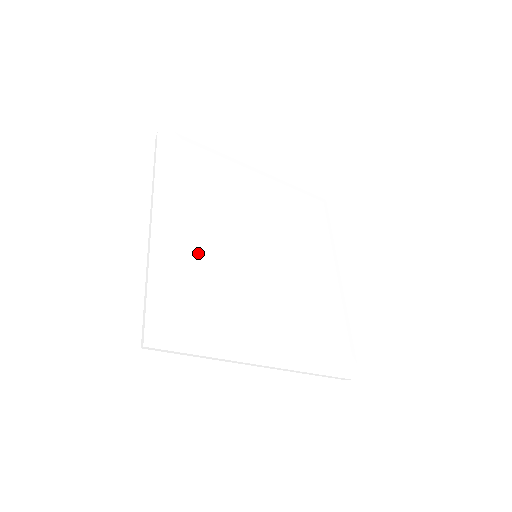
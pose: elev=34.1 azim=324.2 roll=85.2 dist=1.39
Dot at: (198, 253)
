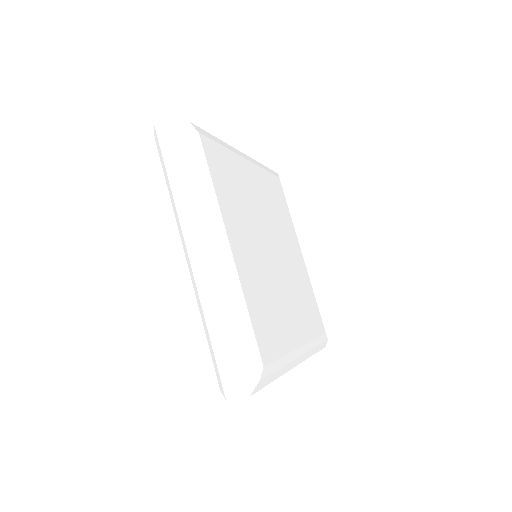
Dot at: (250, 282)
